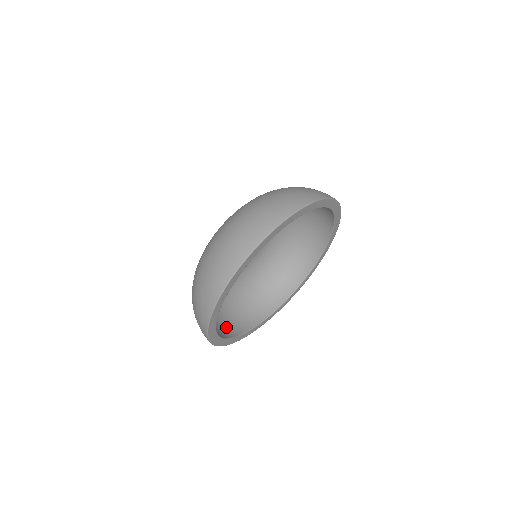
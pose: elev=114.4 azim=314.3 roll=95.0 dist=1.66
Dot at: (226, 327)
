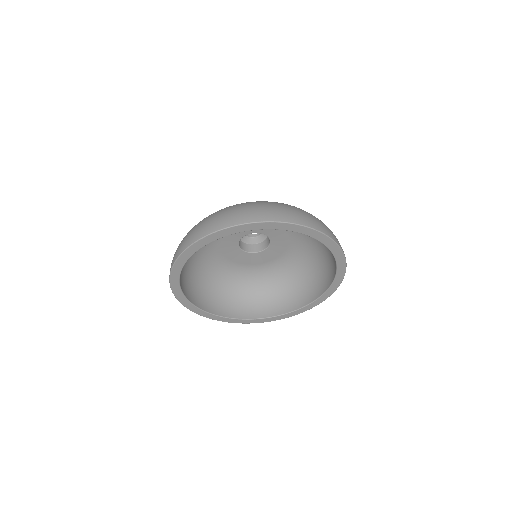
Dot at: (202, 298)
